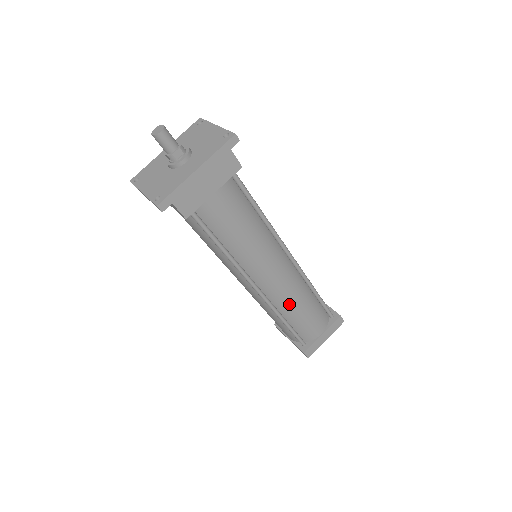
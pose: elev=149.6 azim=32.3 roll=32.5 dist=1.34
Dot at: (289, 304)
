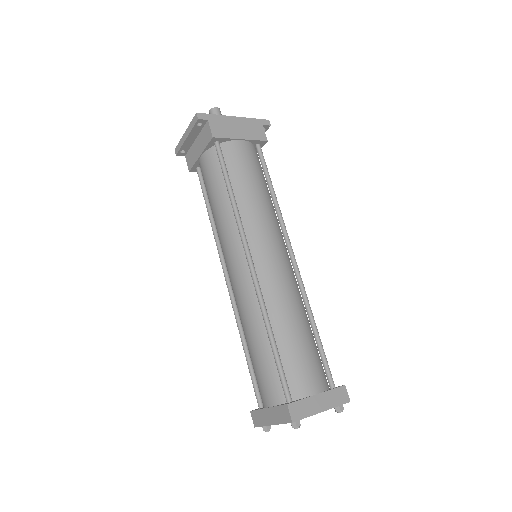
Dot at: (281, 305)
